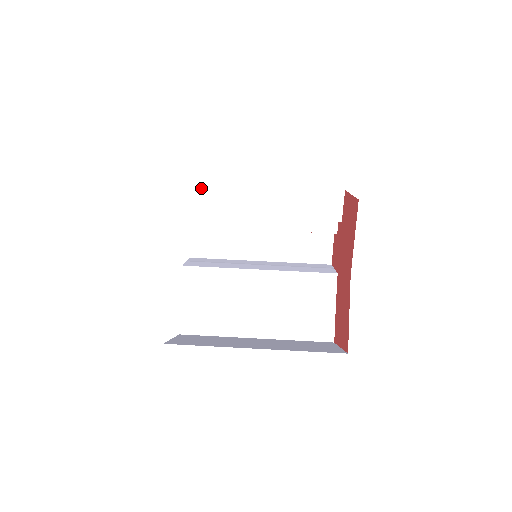
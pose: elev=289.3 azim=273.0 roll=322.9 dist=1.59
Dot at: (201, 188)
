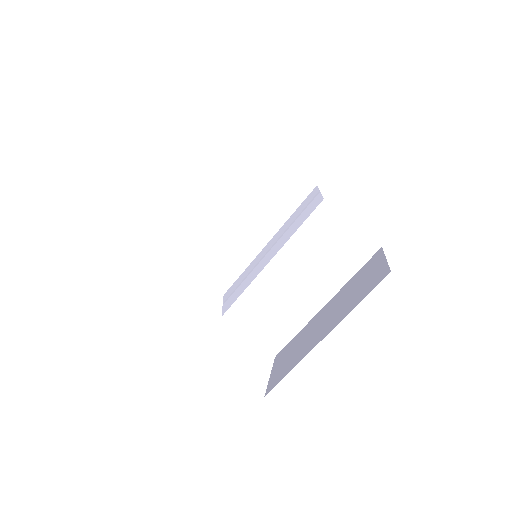
Dot at: (165, 264)
